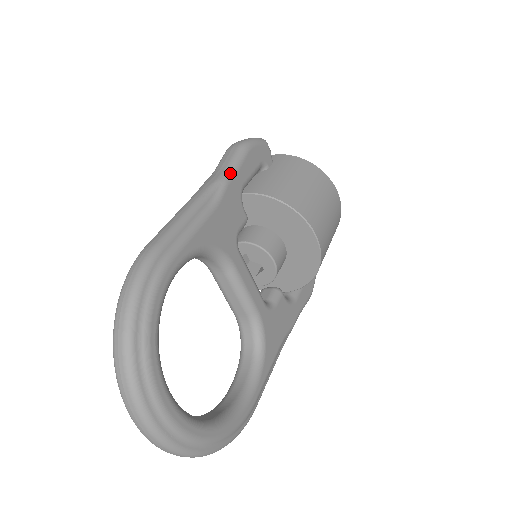
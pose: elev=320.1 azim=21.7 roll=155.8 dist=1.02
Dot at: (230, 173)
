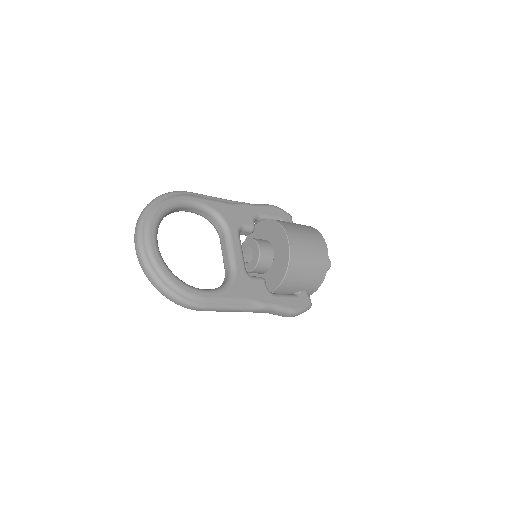
Dot at: (252, 204)
